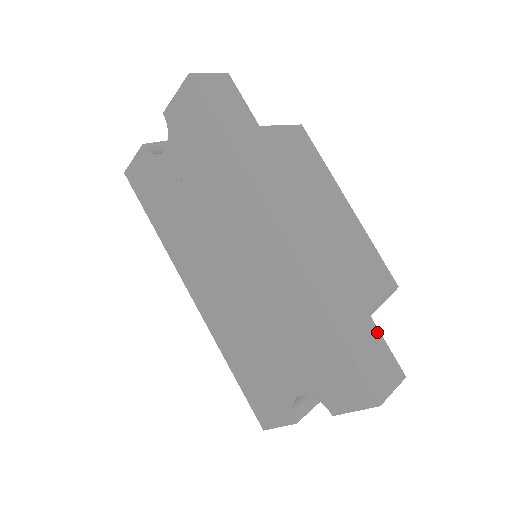
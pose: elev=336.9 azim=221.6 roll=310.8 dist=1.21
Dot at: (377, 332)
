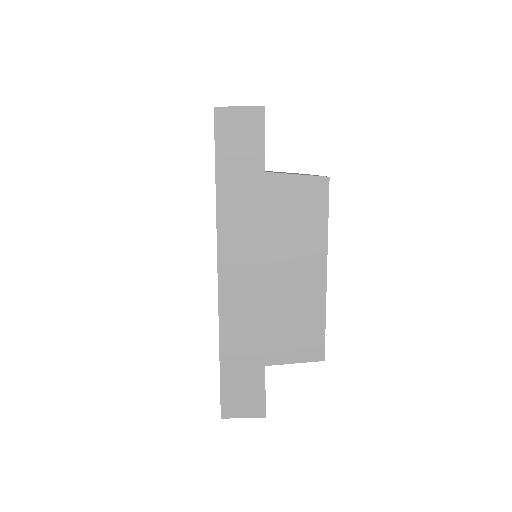
Dot at: (262, 379)
